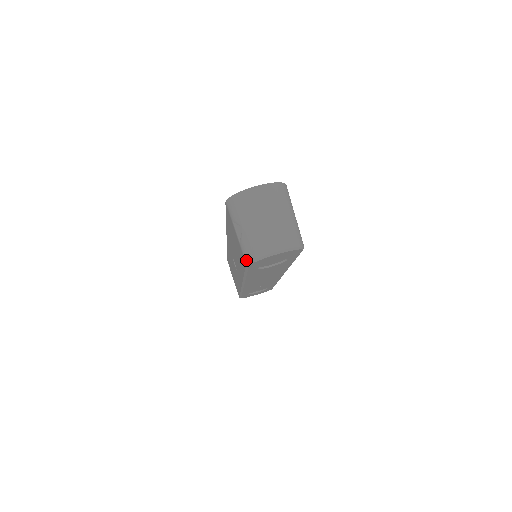
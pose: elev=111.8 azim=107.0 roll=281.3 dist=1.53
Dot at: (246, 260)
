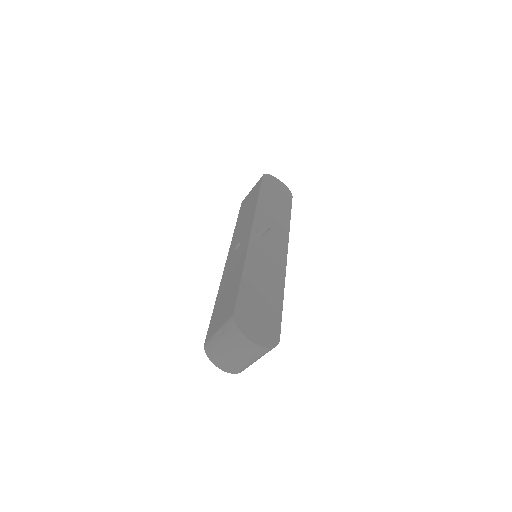
Dot at: (205, 346)
